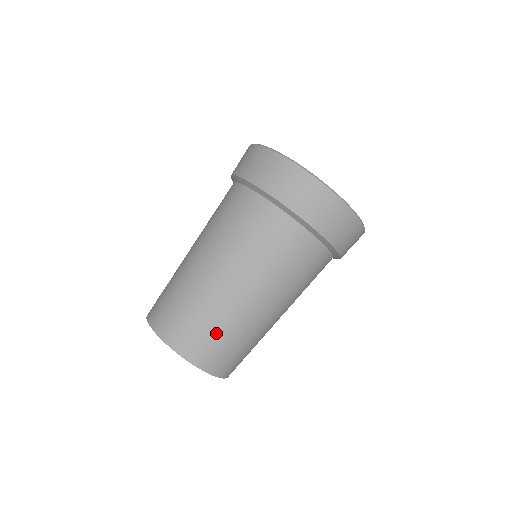
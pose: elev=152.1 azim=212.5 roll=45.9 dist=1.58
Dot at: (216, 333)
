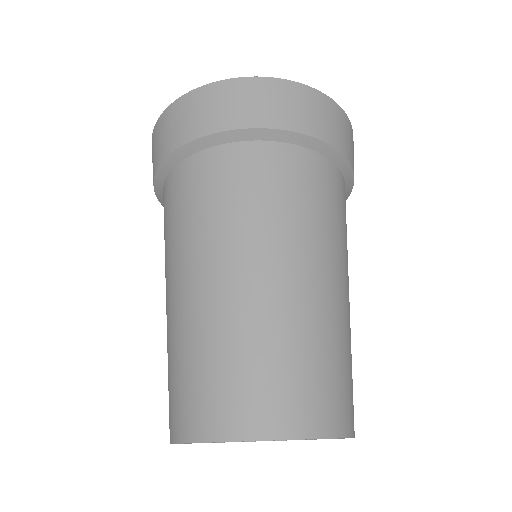
Dot at: (293, 360)
